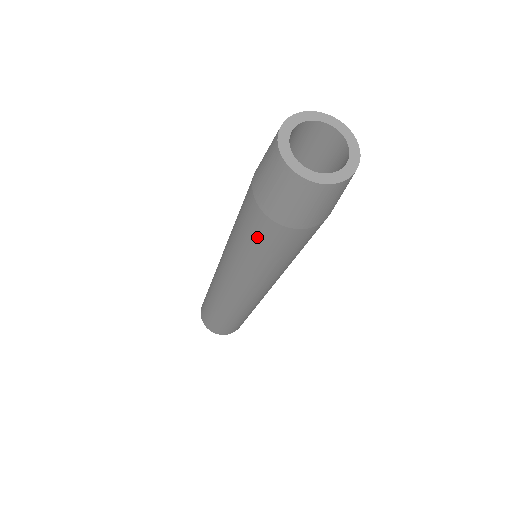
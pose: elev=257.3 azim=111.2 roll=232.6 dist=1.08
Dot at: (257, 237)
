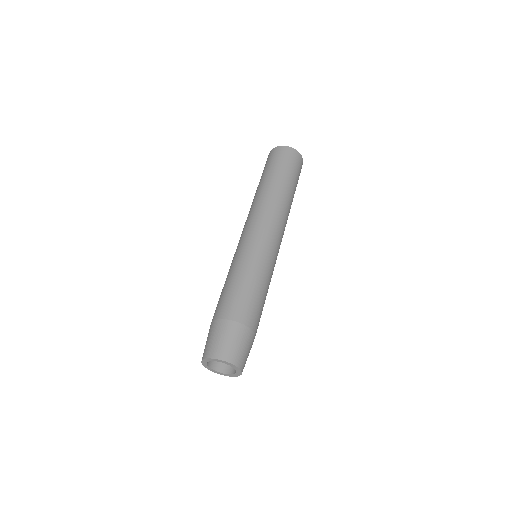
Dot at: occluded
